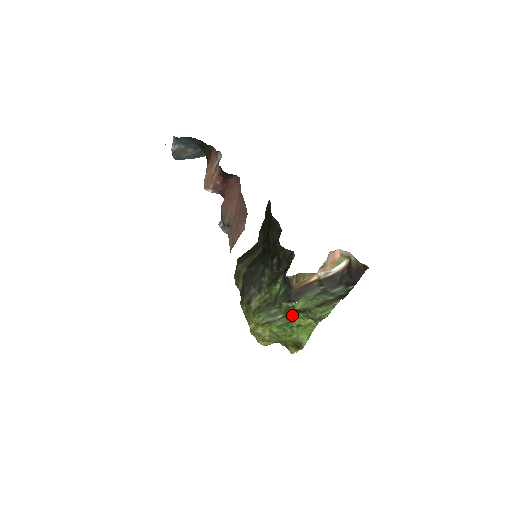
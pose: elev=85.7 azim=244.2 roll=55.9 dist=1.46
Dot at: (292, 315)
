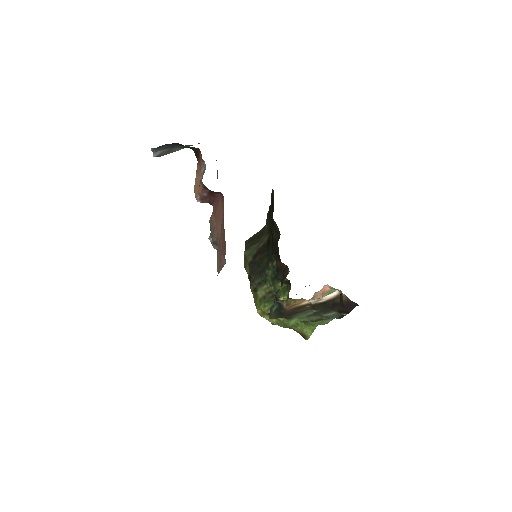
Dot at: occluded
